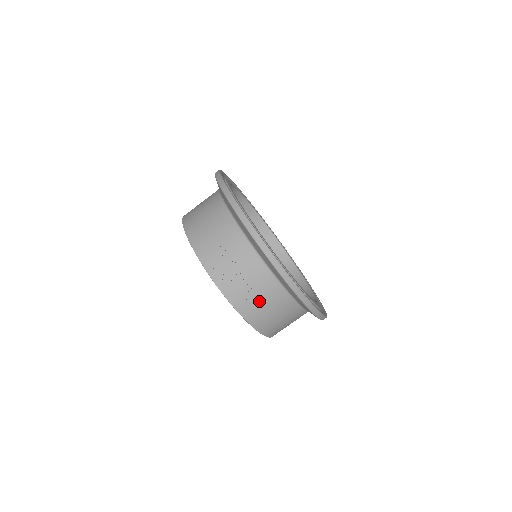
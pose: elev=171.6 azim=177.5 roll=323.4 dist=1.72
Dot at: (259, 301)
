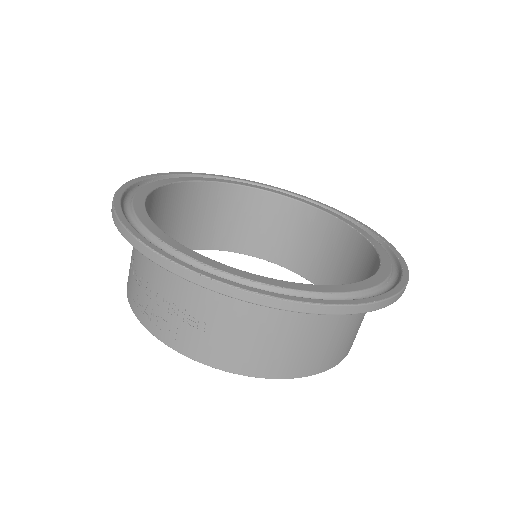
Dot at: (193, 323)
